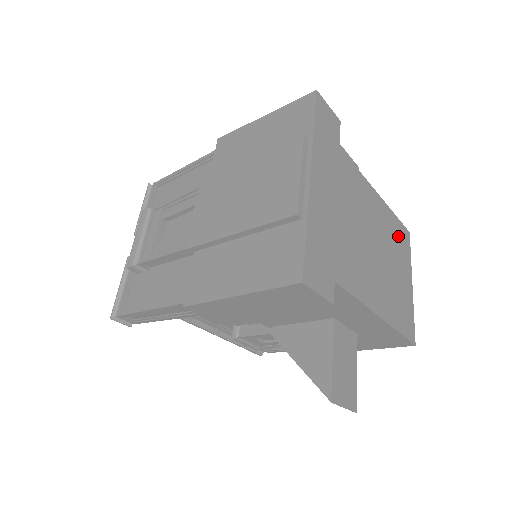
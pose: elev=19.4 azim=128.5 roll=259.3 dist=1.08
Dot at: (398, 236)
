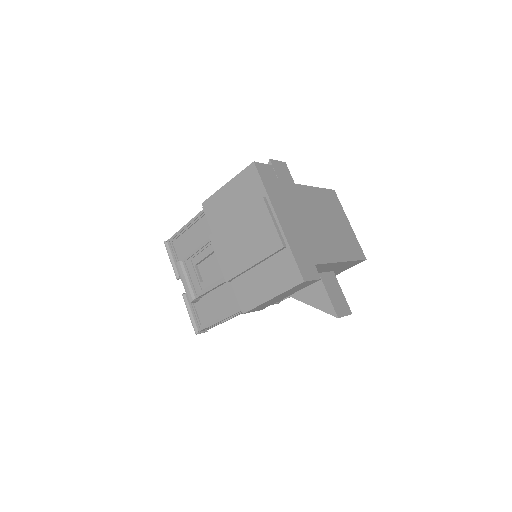
Dot at: (330, 201)
